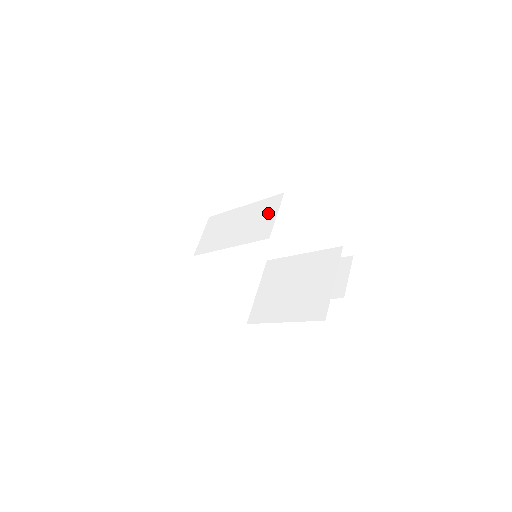
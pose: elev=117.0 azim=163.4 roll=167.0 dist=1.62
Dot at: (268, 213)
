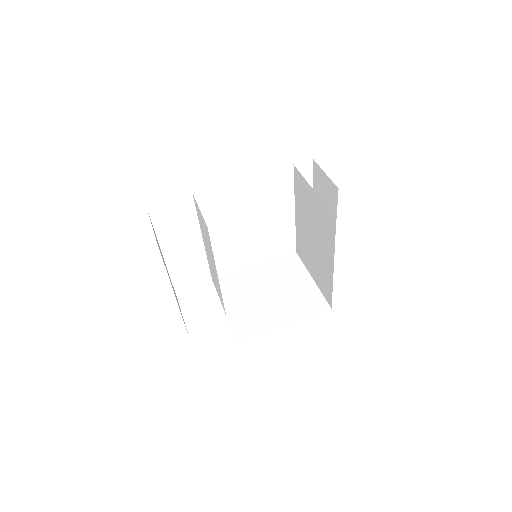
Dot at: (200, 218)
